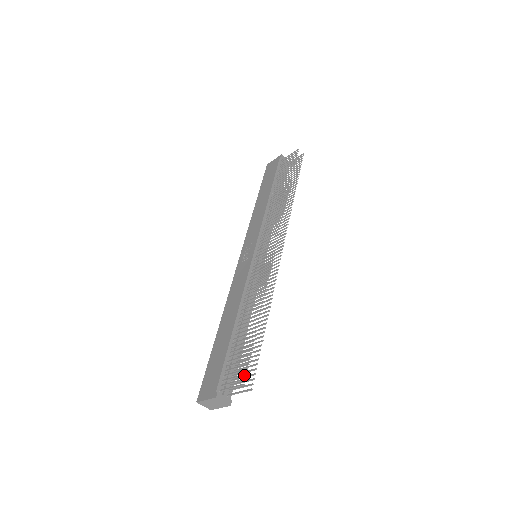
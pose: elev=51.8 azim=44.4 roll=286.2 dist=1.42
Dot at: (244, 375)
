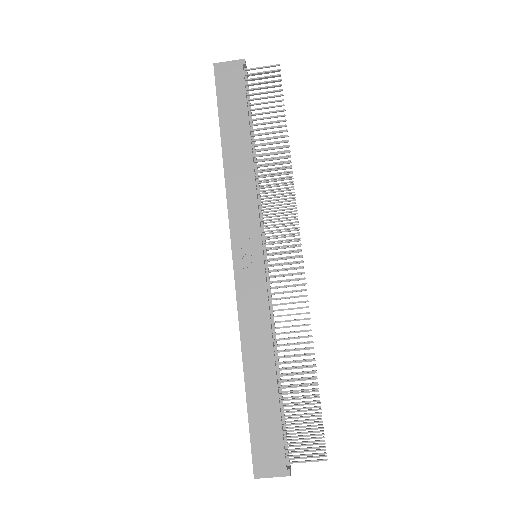
Dot at: occluded
